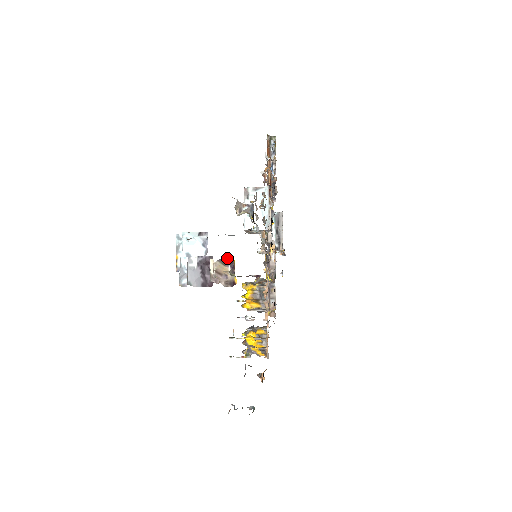
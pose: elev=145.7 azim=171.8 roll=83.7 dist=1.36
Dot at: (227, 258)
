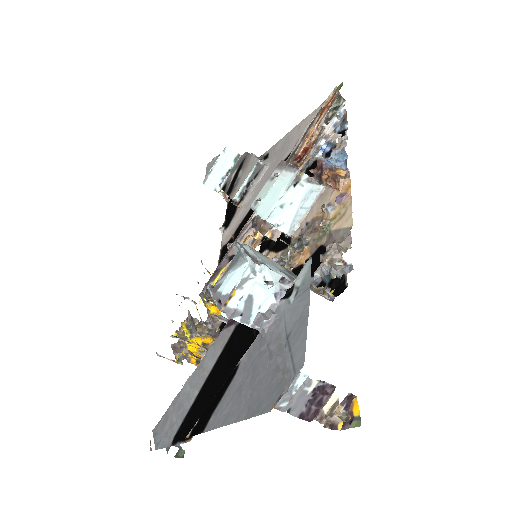
Dot at: (348, 395)
